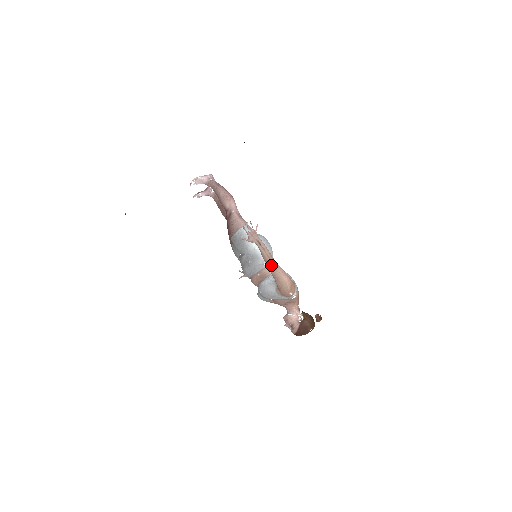
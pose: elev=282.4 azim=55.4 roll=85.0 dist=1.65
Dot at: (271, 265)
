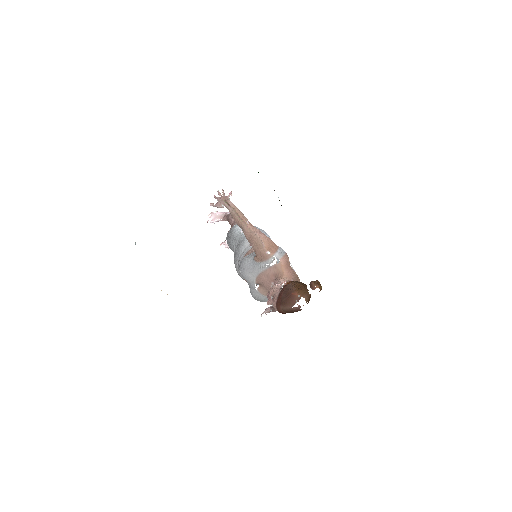
Dot at: (242, 224)
